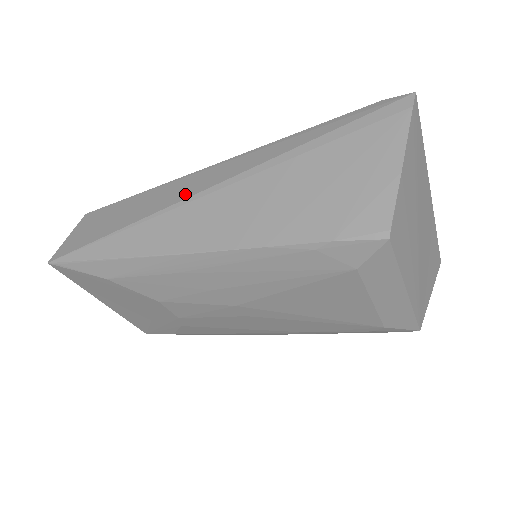
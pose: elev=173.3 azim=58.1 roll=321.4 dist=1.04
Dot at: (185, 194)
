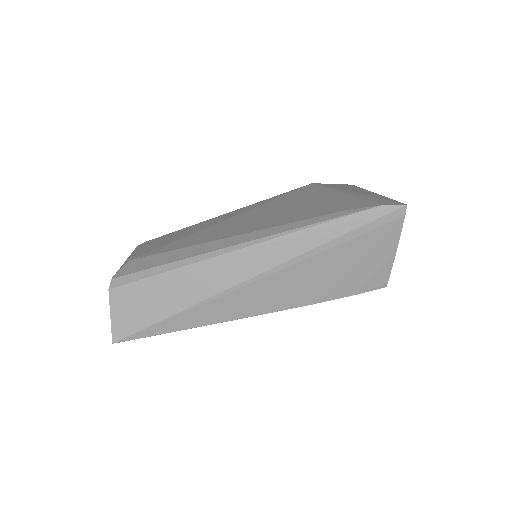
Dot at: (233, 280)
